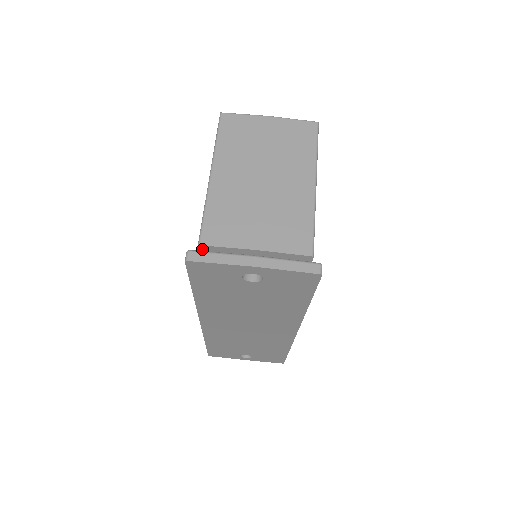
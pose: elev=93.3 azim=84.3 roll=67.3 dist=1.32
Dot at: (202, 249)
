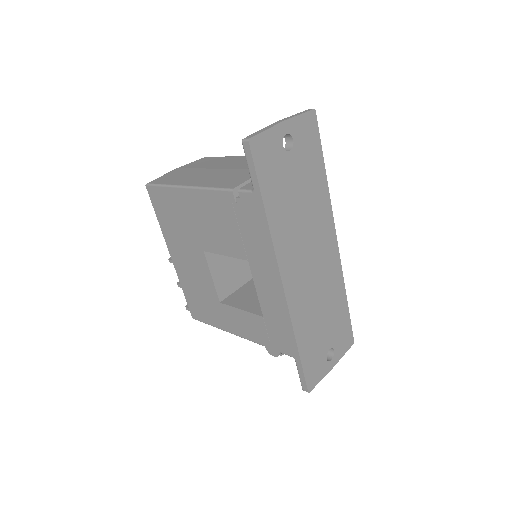
Dot at: (236, 195)
